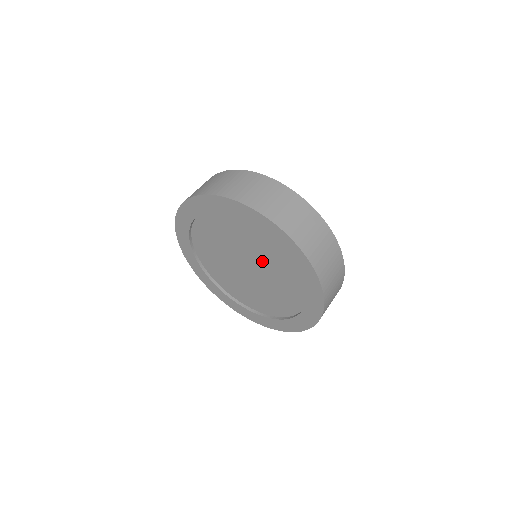
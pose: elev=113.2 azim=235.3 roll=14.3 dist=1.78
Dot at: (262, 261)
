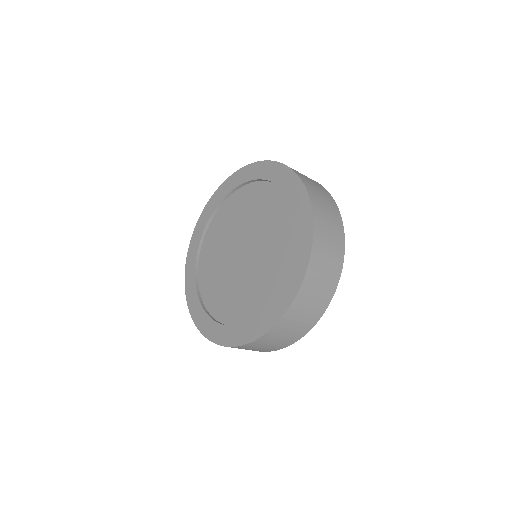
Dot at: (263, 235)
